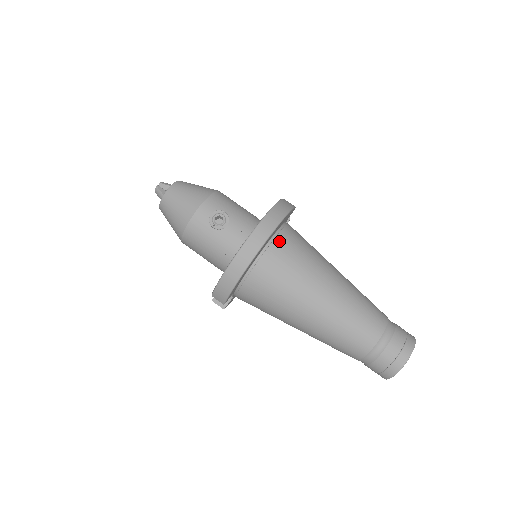
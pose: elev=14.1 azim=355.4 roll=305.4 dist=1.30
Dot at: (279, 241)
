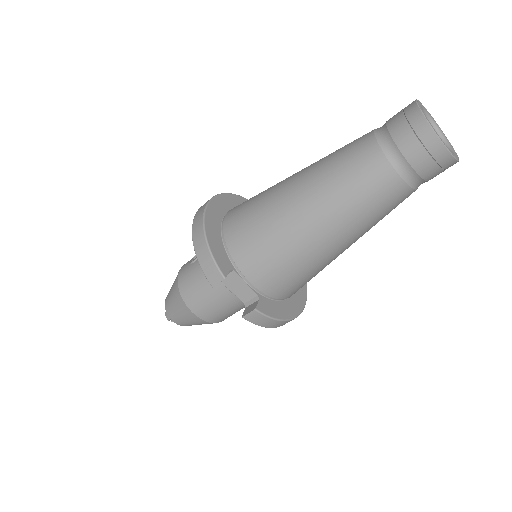
Dot at: occluded
